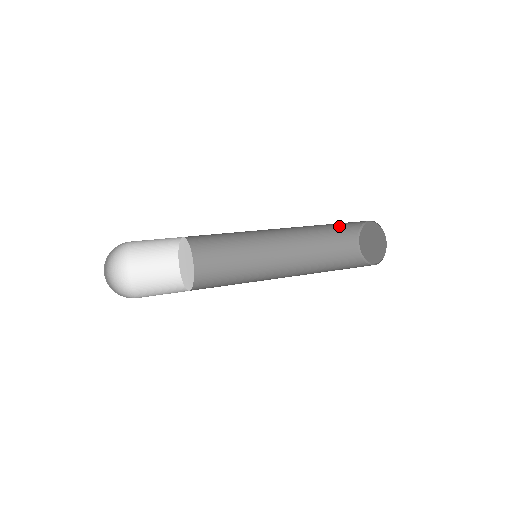
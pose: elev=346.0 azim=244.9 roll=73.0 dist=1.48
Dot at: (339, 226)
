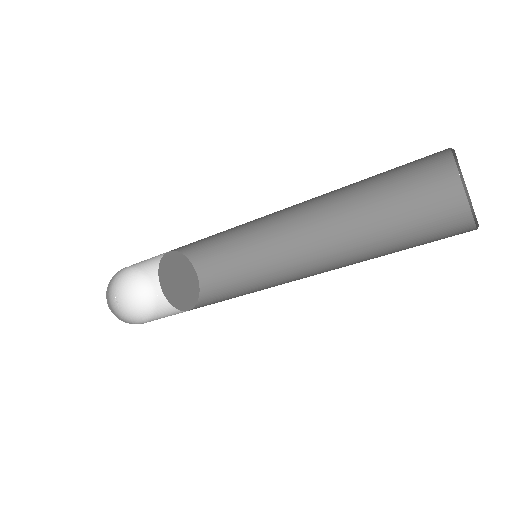
Dot at: (406, 187)
